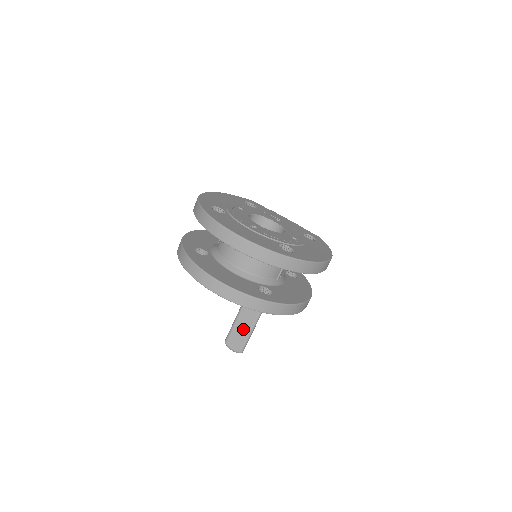
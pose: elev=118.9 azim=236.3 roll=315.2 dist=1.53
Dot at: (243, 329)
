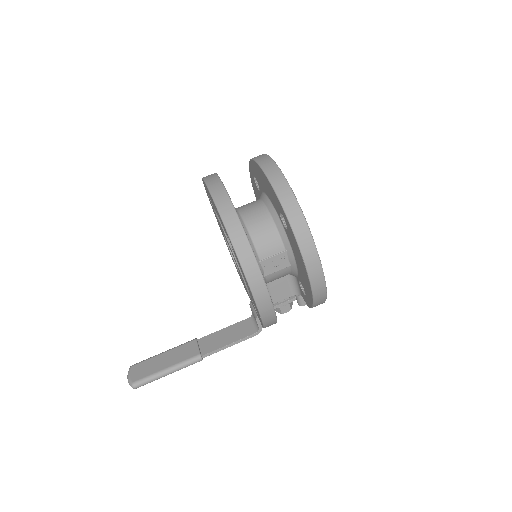
Dot at: (162, 363)
